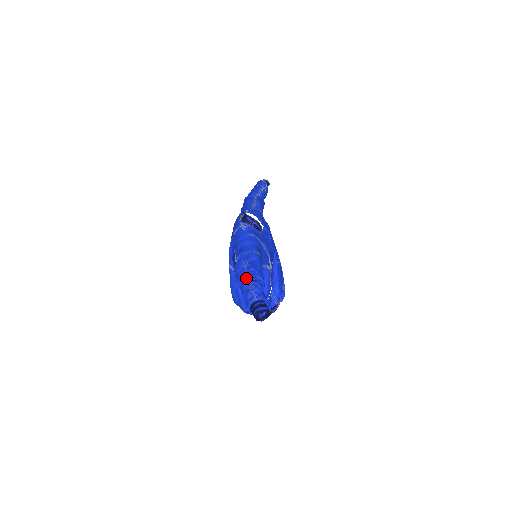
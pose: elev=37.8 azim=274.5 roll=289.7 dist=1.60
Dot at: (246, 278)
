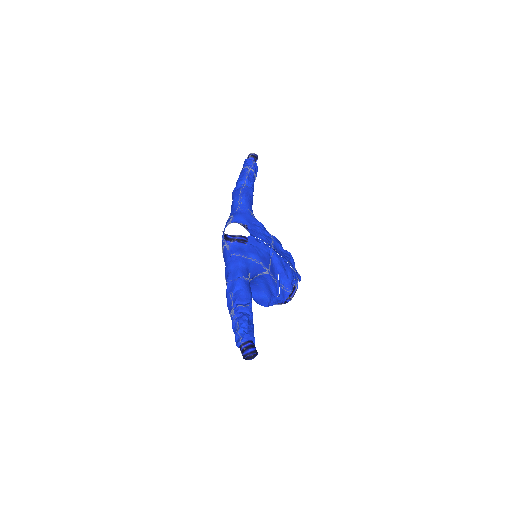
Dot at: (232, 316)
